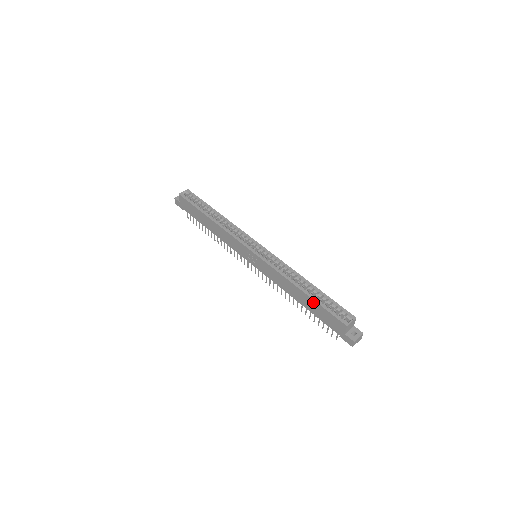
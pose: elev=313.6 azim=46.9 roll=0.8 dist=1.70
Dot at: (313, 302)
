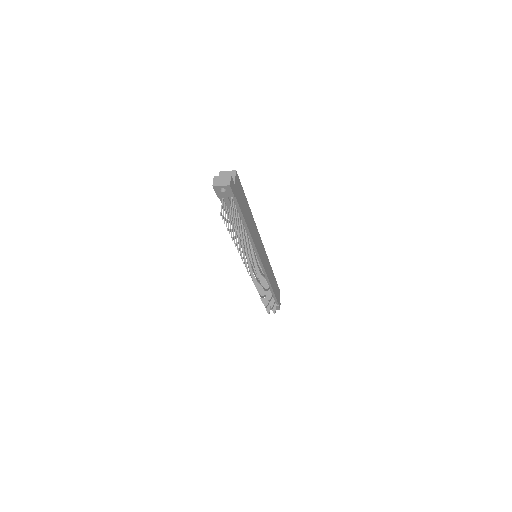
Dot at: occluded
